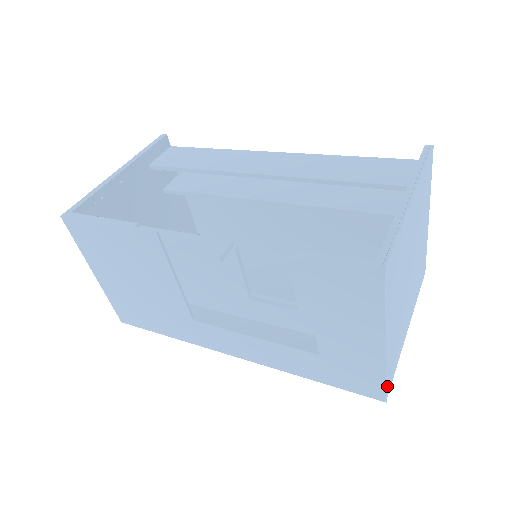
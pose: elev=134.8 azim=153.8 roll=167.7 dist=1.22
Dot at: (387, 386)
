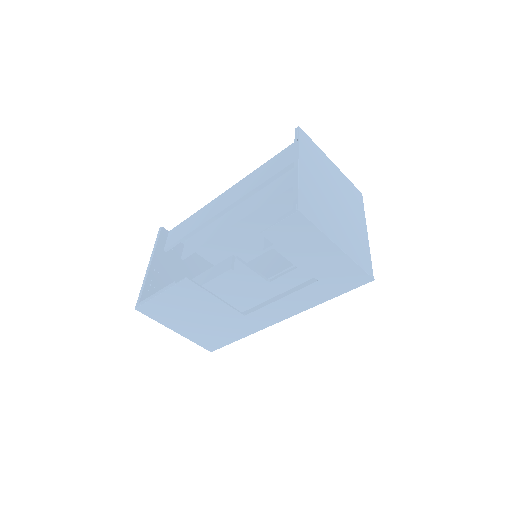
Dot at: (366, 270)
